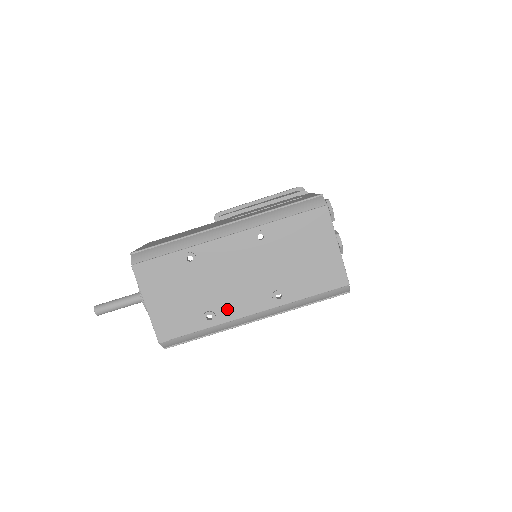
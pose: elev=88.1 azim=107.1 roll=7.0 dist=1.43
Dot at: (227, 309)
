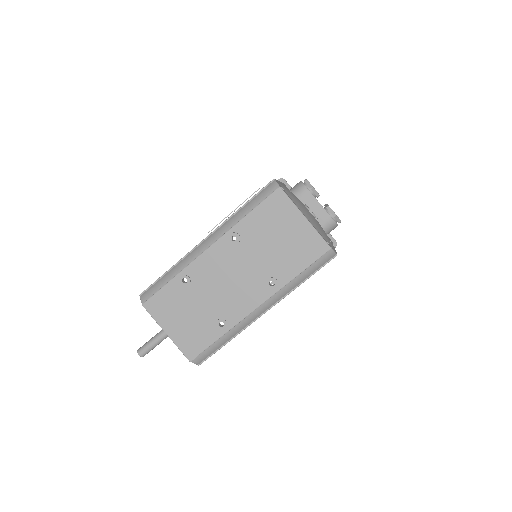
Dot at: (233, 312)
